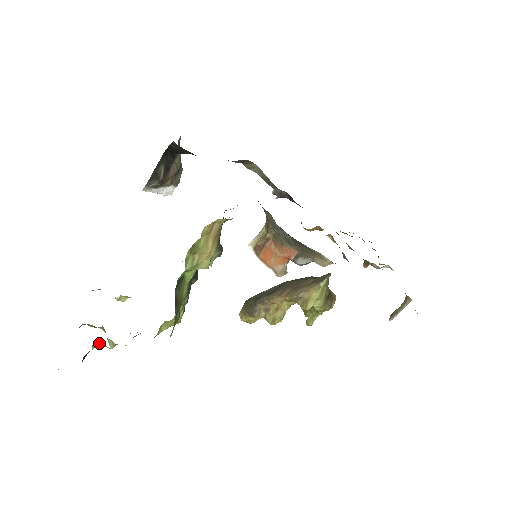
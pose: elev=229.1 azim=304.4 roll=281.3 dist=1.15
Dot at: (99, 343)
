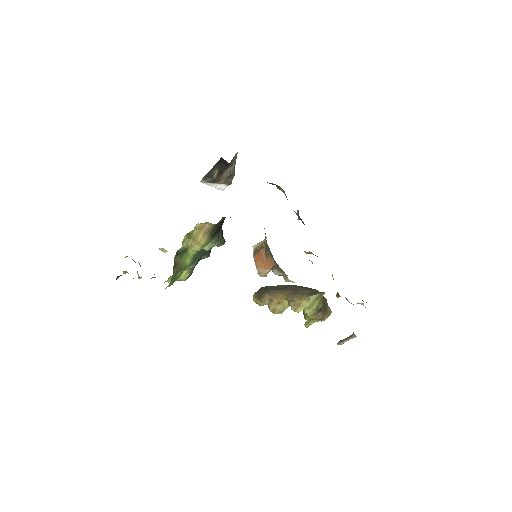
Dot at: (127, 272)
